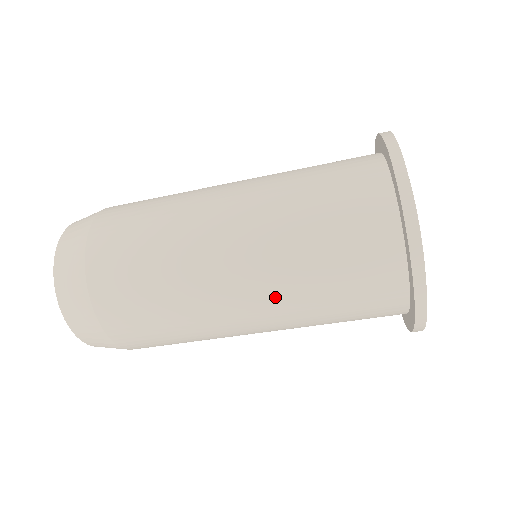
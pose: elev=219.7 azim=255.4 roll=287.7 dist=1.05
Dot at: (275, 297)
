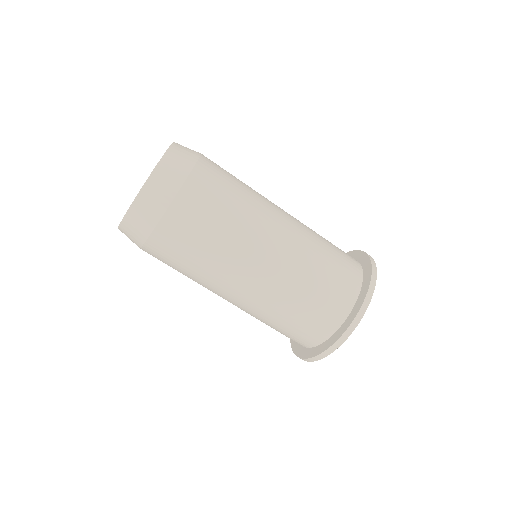
Dot at: (267, 295)
